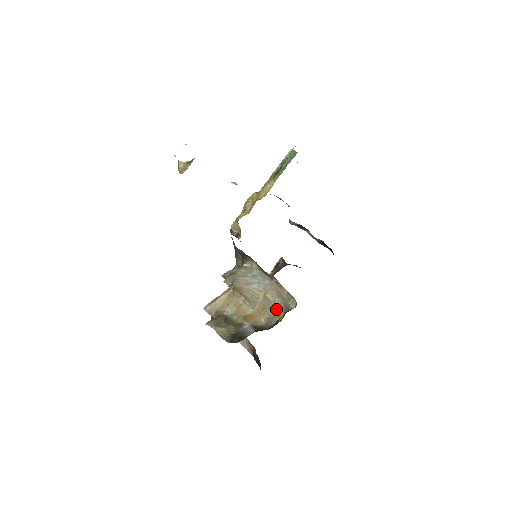
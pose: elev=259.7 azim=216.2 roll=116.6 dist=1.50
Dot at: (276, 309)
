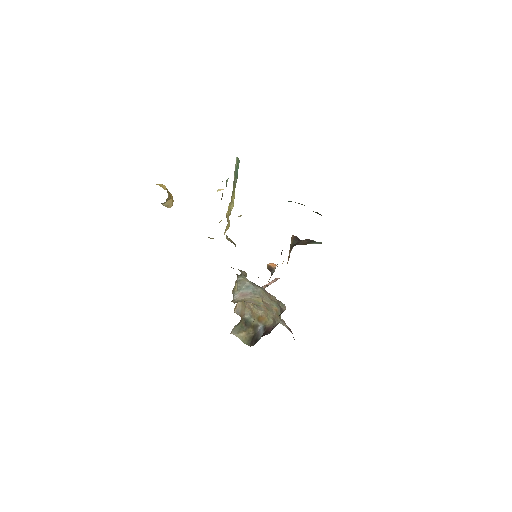
Dot at: (275, 310)
